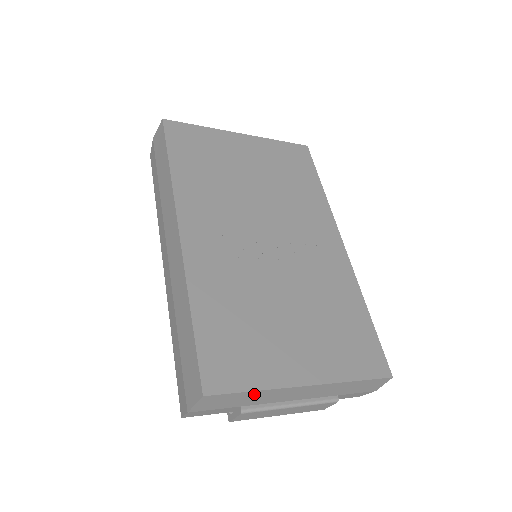
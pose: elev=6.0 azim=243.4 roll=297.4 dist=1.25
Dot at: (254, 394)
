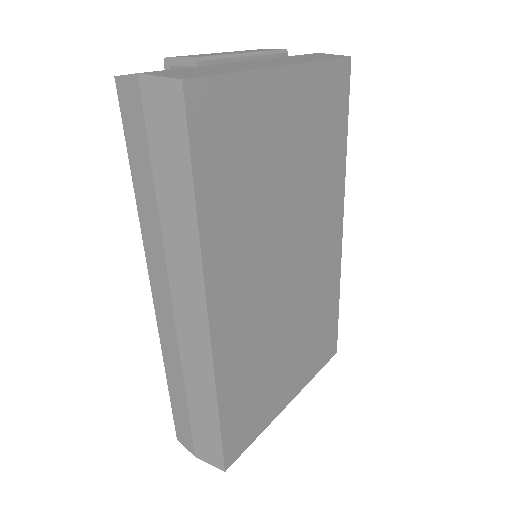
Dot at: occluded
